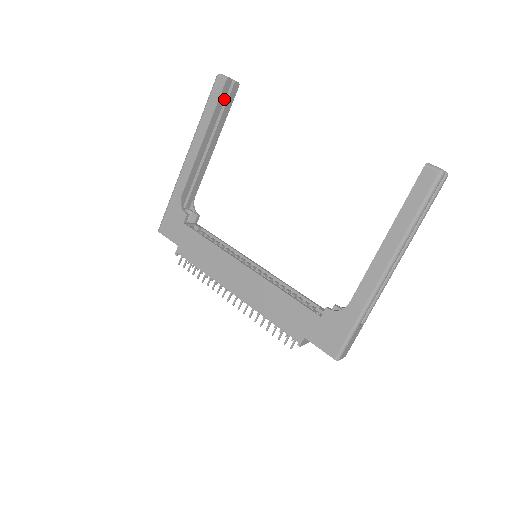
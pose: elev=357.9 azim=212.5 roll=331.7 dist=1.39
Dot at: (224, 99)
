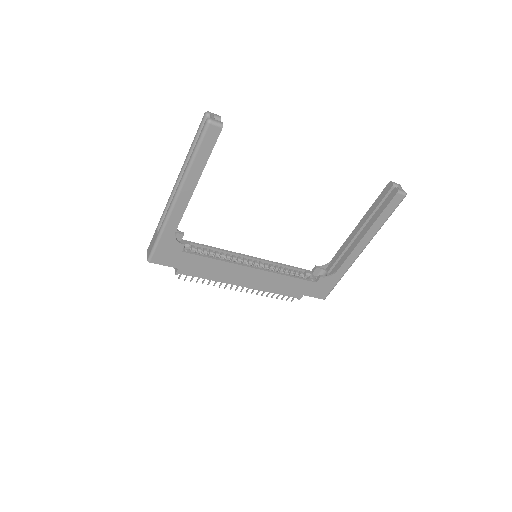
Dot at: occluded
